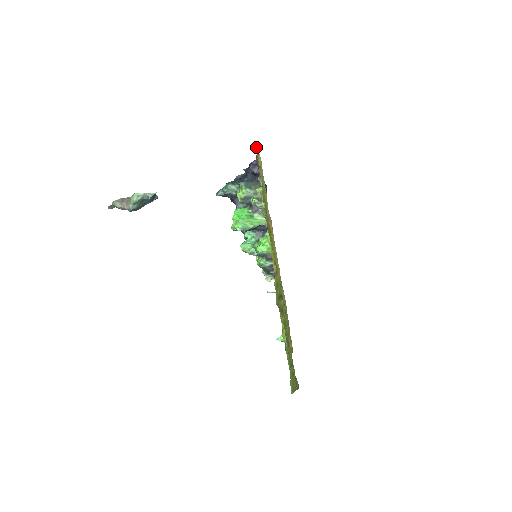
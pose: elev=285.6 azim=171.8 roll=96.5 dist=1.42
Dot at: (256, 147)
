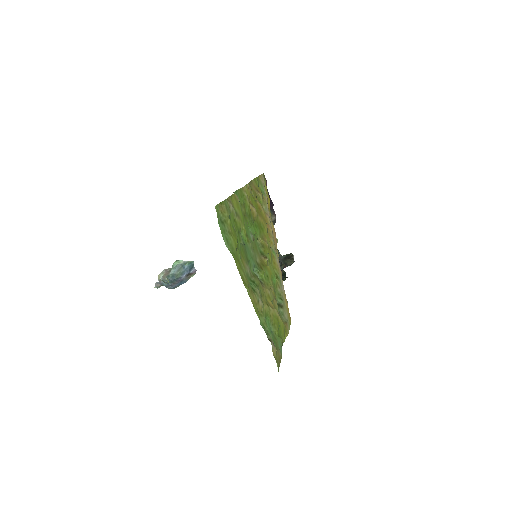
Dot at: occluded
